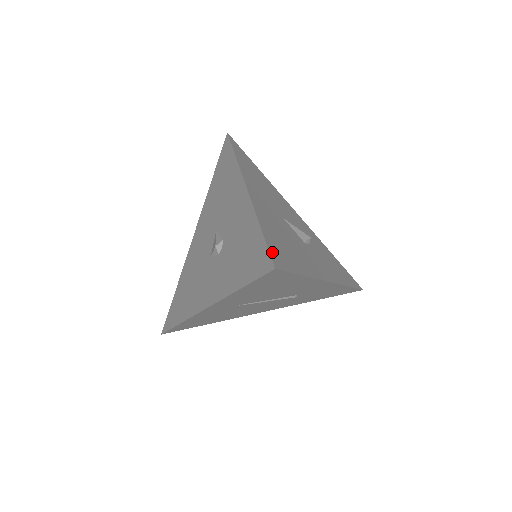
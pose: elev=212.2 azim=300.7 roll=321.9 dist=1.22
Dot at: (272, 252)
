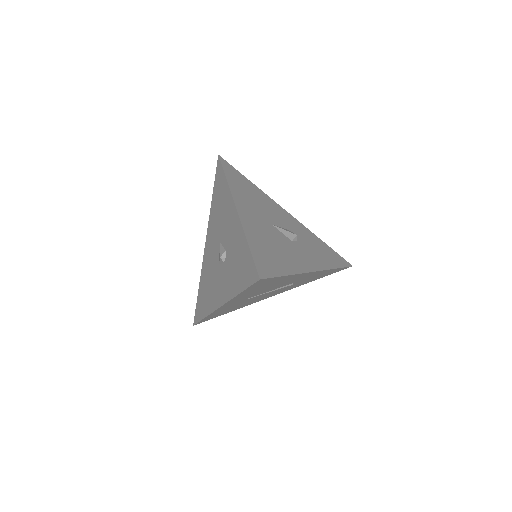
Dot at: (258, 265)
